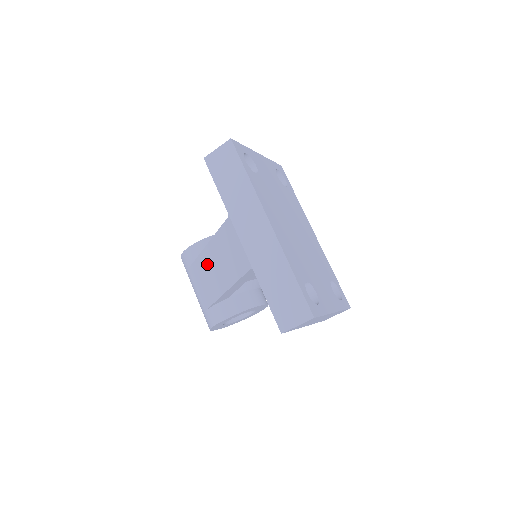
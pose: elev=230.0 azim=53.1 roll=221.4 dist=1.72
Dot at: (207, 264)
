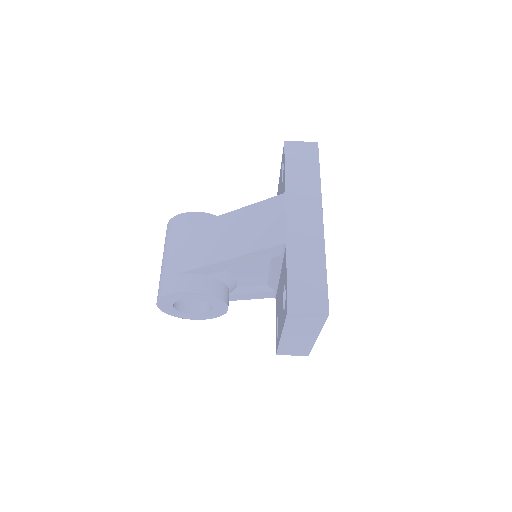
Dot at: (214, 230)
